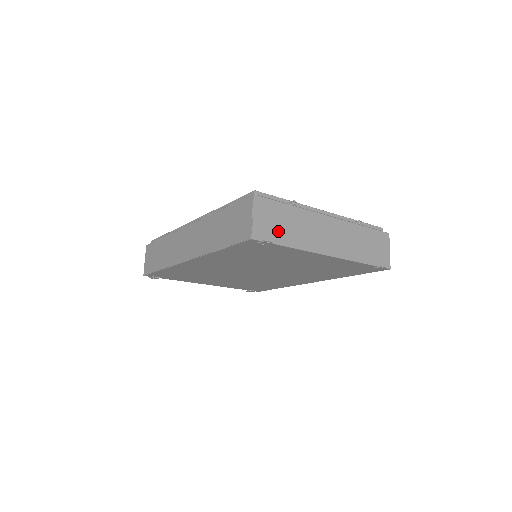
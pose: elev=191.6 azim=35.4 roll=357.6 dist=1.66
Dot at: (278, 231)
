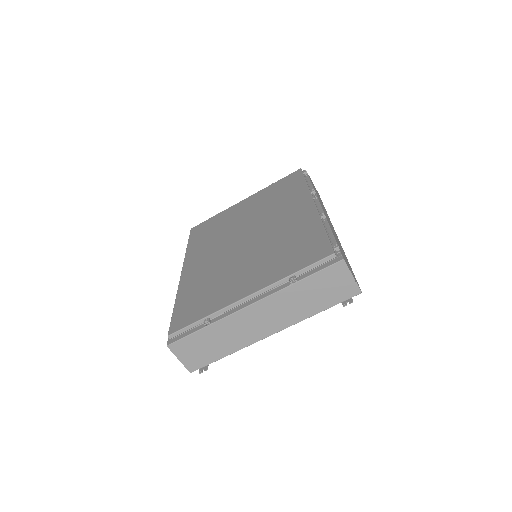
Dot at: (208, 353)
